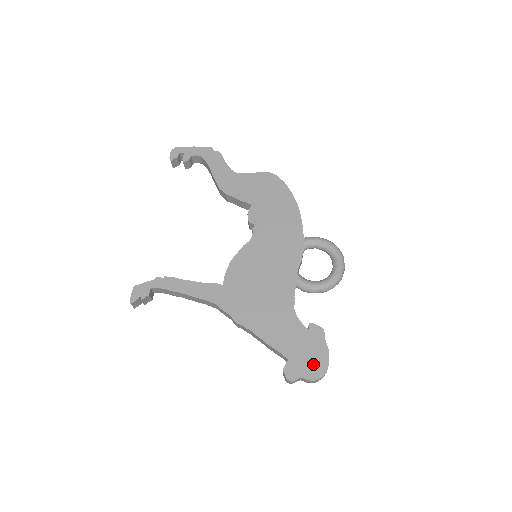
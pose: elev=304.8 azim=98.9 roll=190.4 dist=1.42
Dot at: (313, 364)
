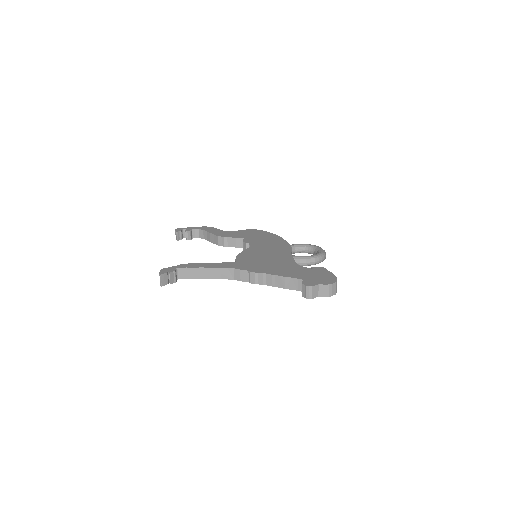
Dot at: (325, 279)
